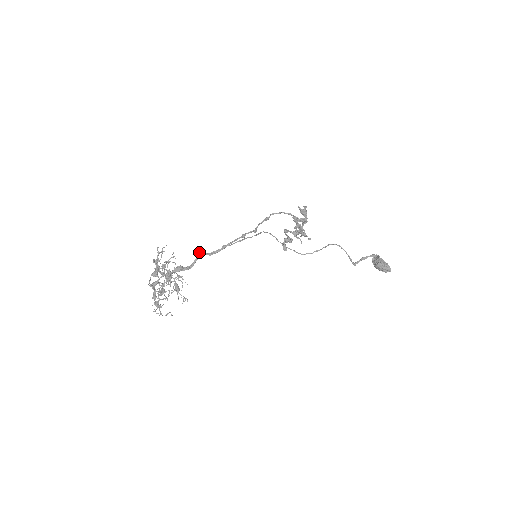
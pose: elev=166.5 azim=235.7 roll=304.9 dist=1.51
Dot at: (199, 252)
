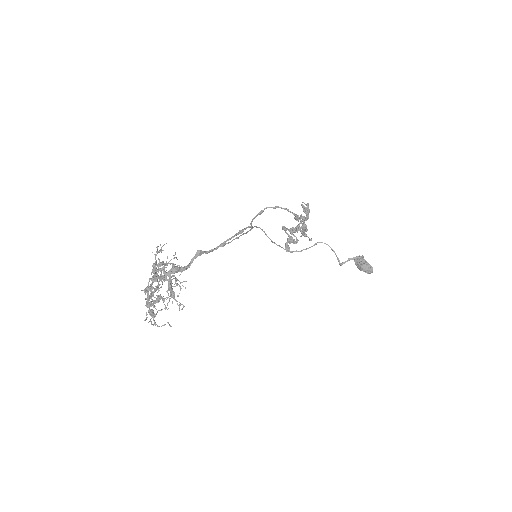
Dot at: (197, 250)
